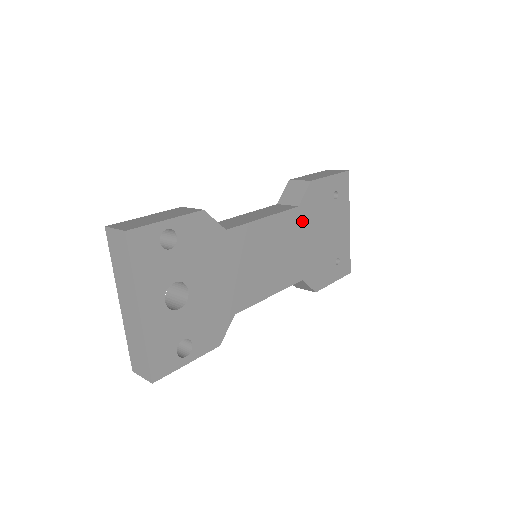
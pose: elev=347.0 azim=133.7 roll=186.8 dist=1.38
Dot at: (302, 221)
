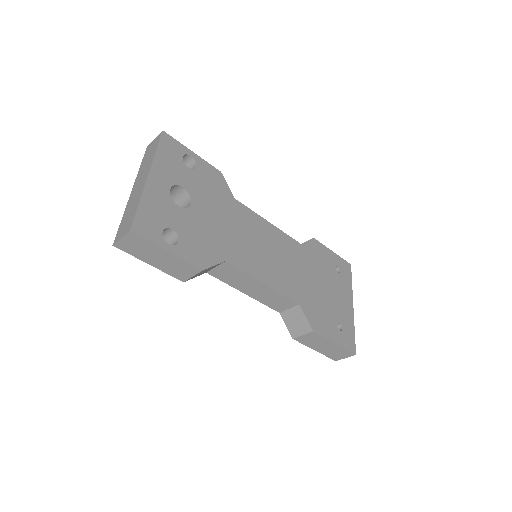
Dot at: (303, 257)
